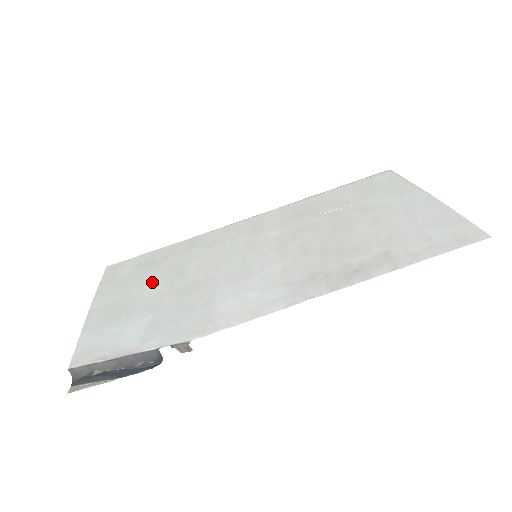
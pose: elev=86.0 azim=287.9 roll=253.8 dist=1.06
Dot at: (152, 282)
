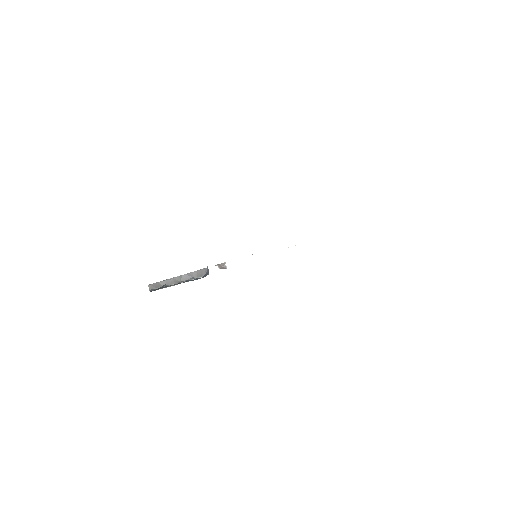
Dot at: occluded
